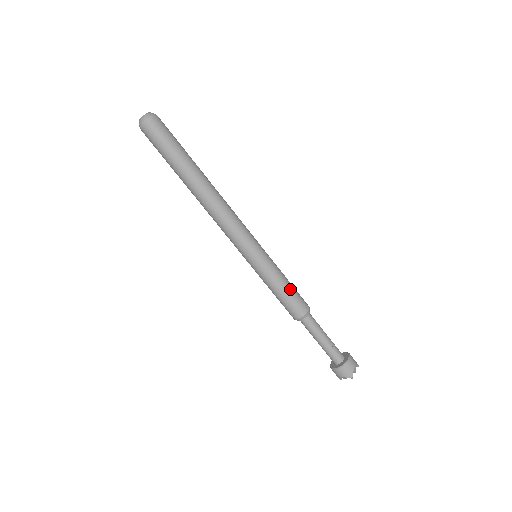
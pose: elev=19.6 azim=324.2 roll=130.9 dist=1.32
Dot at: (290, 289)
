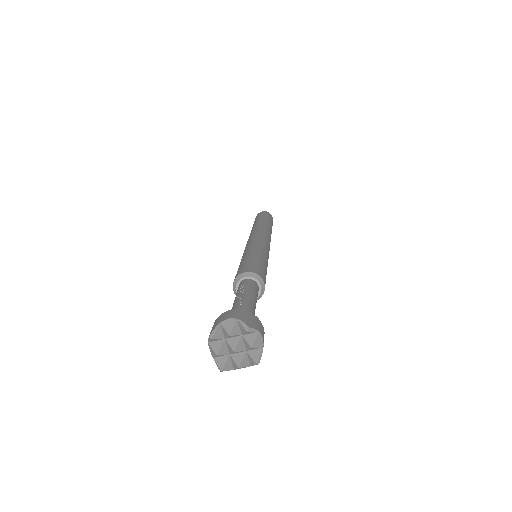
Dot at: (248, 260)
